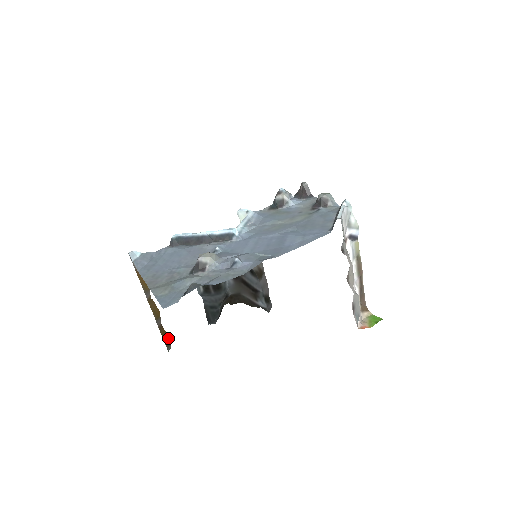
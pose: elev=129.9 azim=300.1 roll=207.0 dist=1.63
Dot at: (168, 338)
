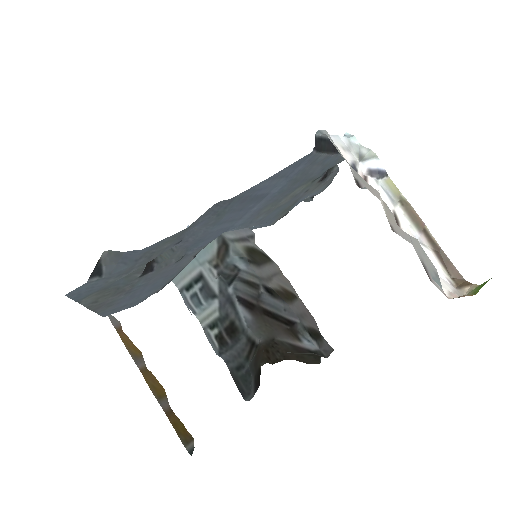
Dot at: (186, 431)
